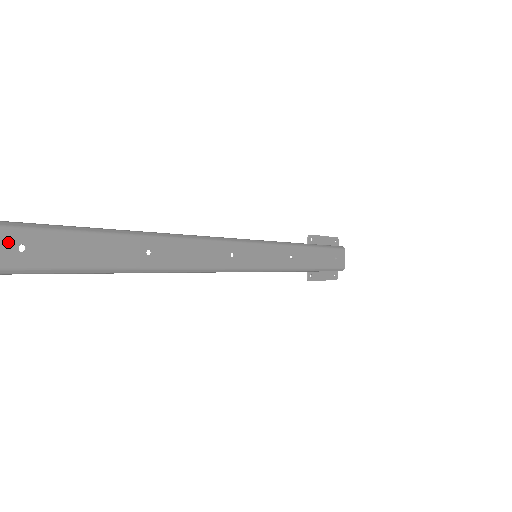
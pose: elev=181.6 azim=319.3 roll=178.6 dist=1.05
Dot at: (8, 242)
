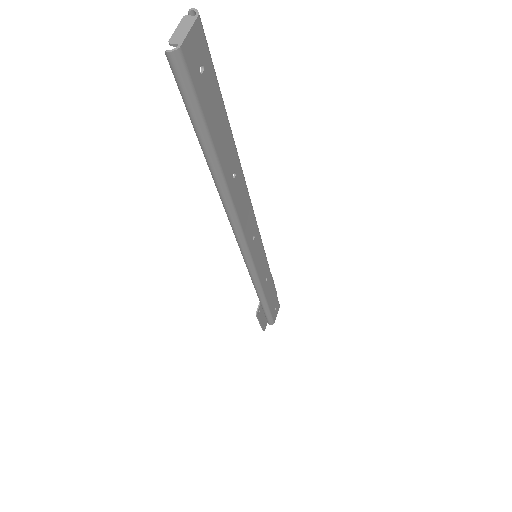
Dot at: (200, 52)
